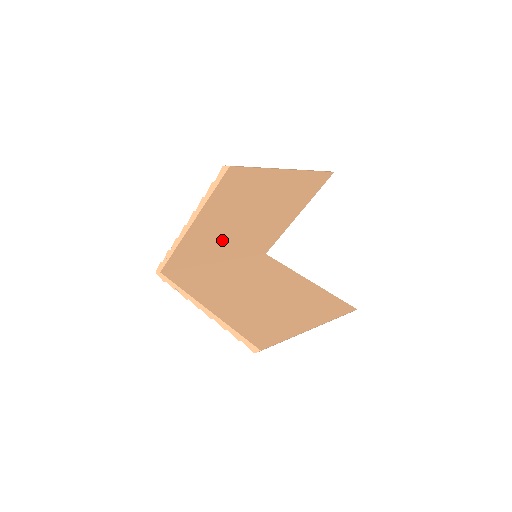
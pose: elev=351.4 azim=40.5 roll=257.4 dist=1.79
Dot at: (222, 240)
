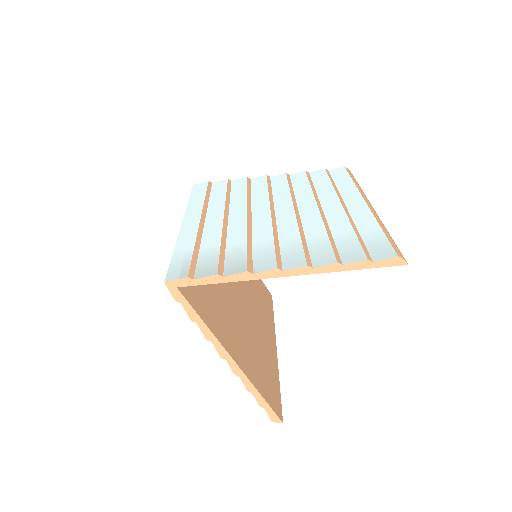
Dot at: occluded
